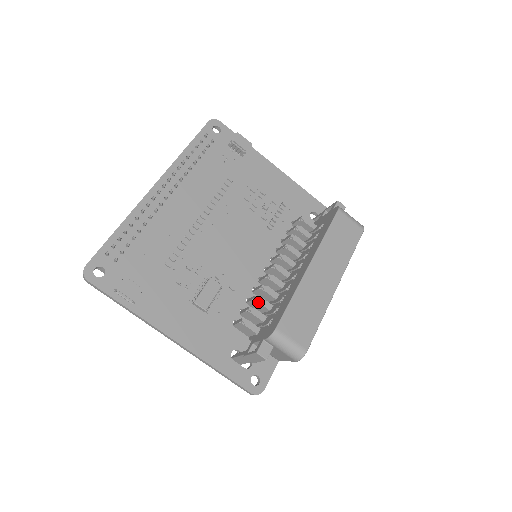
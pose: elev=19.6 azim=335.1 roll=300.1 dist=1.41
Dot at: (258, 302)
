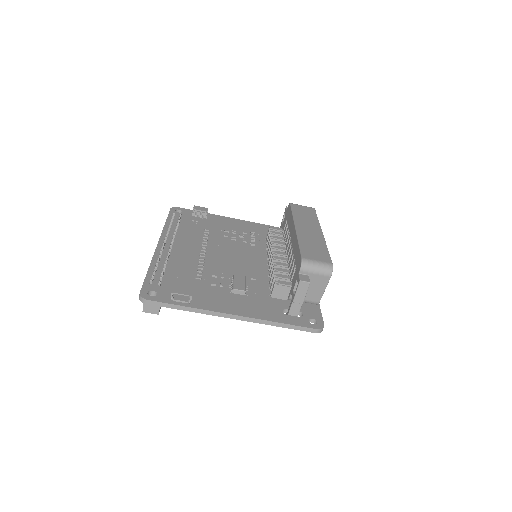
Dot at: (278, 271)
